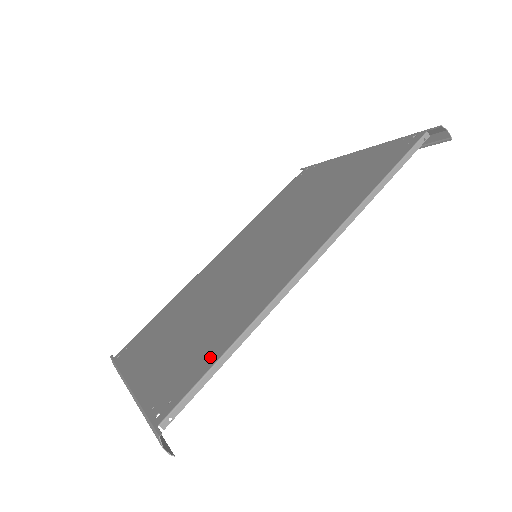
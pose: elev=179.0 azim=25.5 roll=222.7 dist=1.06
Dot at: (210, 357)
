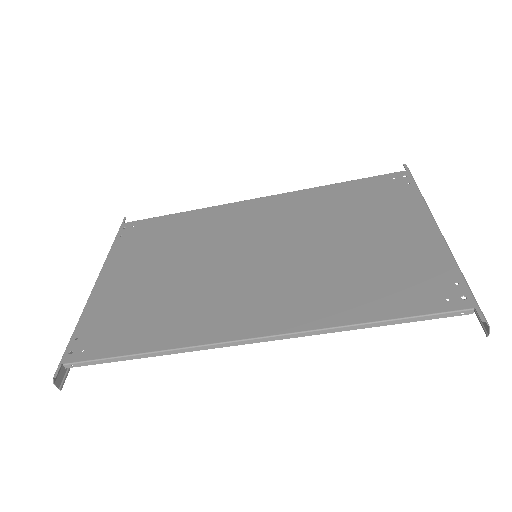
Dot at: (128, 343)
